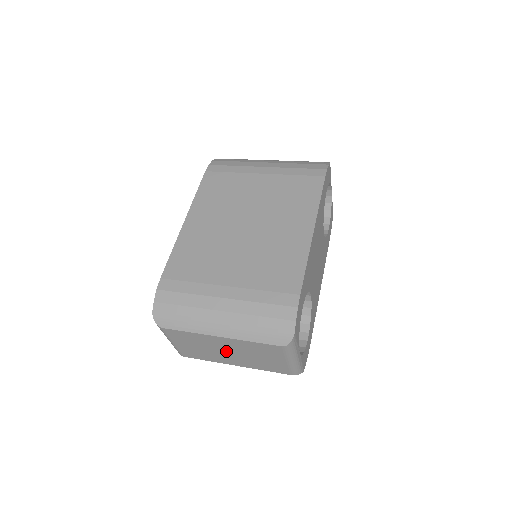
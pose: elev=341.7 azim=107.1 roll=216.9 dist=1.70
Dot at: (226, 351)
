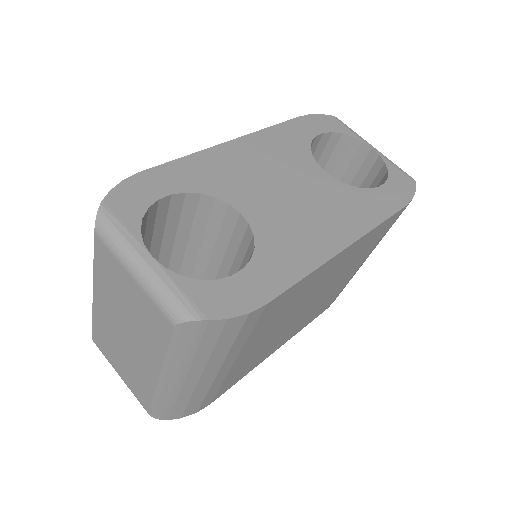
Dot at: (123, 334)
